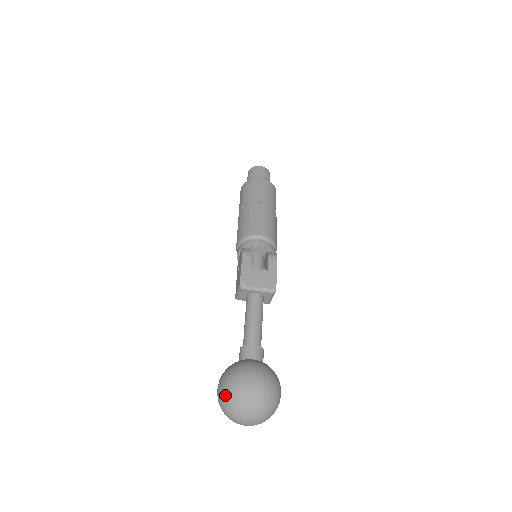
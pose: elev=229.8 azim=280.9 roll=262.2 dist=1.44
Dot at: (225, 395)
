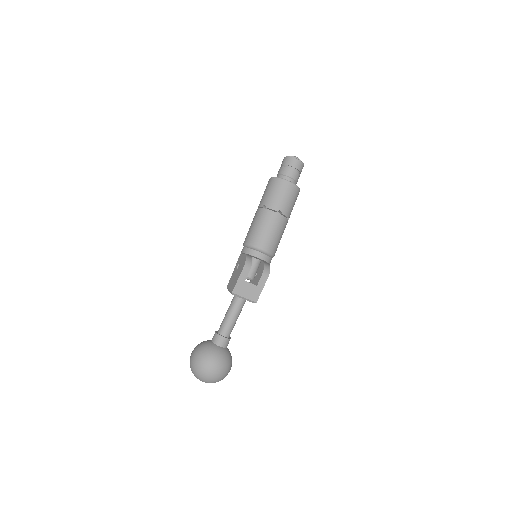
Dot at: (194, 367)
